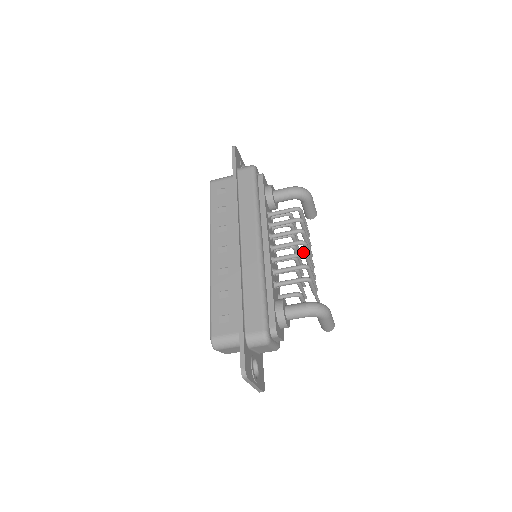
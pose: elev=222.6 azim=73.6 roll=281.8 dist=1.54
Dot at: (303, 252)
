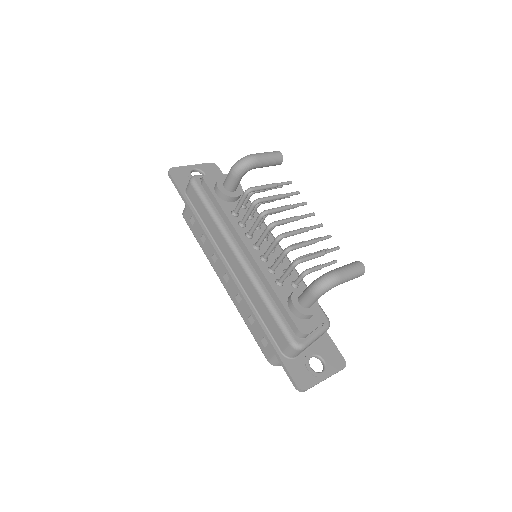
Dot at: (276, 238)
